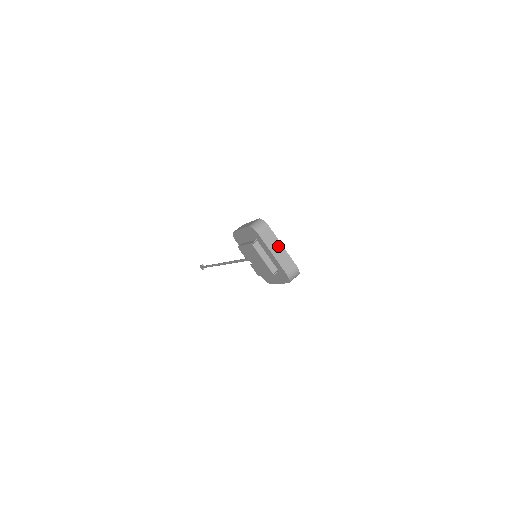
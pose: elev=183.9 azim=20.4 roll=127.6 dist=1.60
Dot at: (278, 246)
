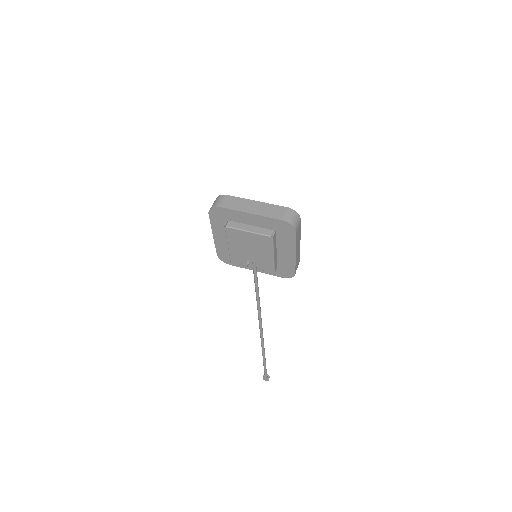
Dot at: (250, 204)
